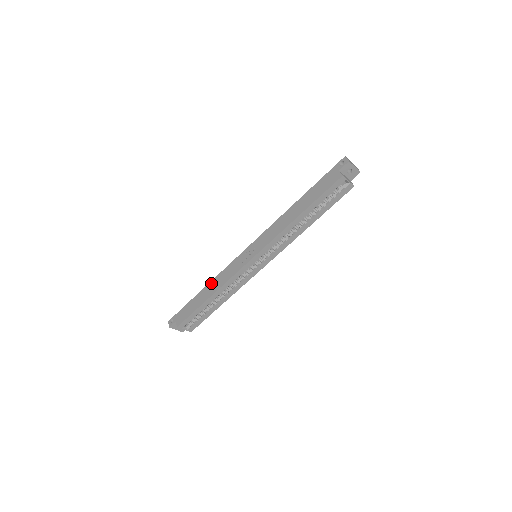
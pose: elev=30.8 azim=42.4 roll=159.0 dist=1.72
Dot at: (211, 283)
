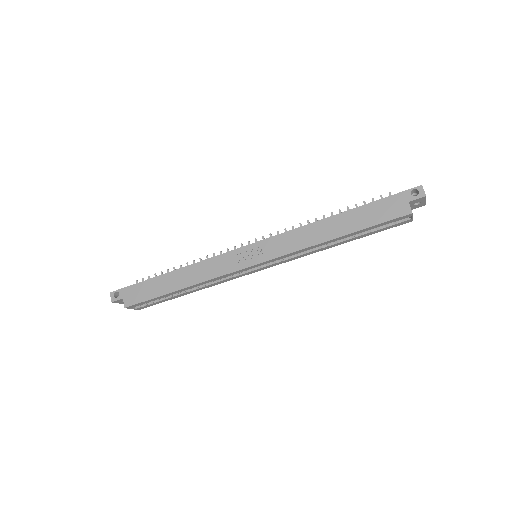
Dot at: (185, 269)
